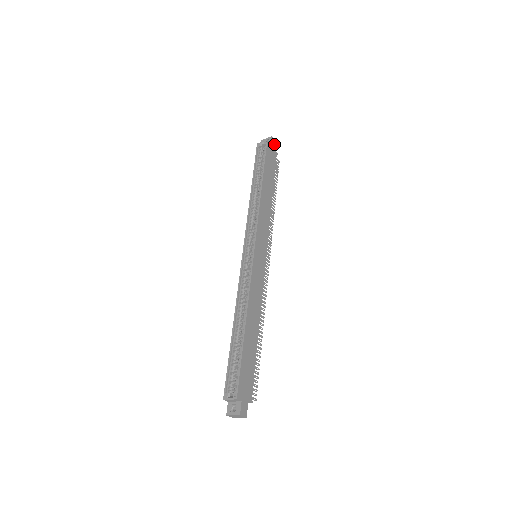
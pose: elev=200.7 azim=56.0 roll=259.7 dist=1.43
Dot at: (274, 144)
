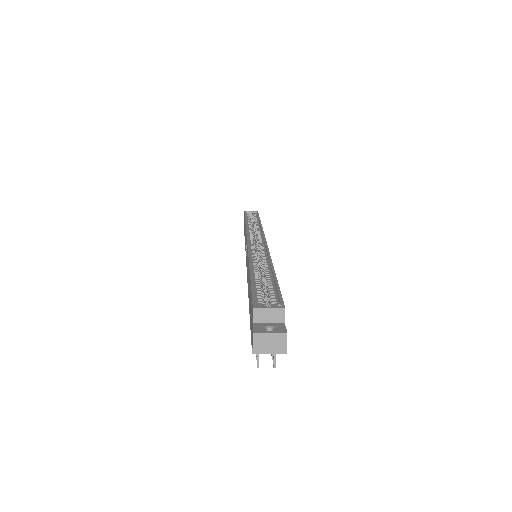
Dot at: occluded
